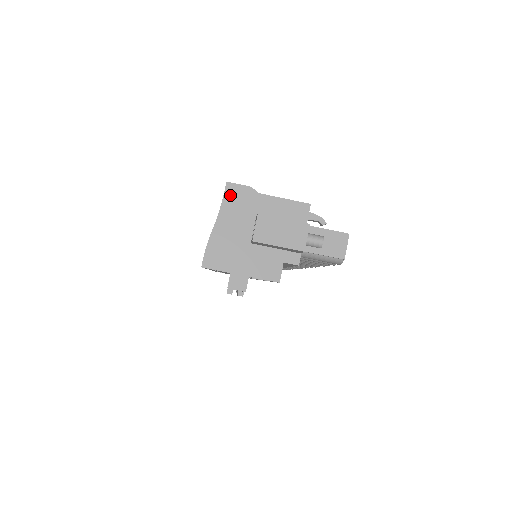
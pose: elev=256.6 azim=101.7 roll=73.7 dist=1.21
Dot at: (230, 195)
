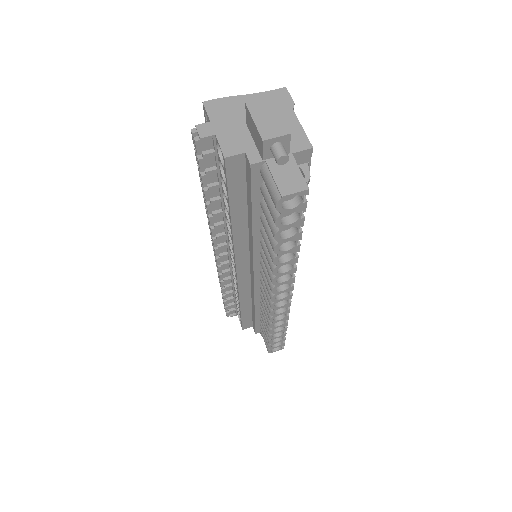
Dot at: (277, 93)
